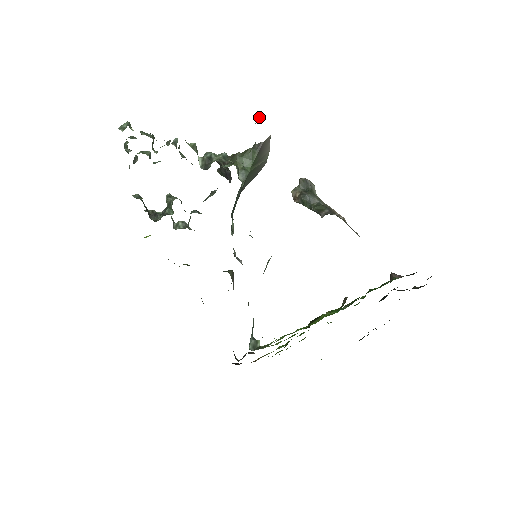
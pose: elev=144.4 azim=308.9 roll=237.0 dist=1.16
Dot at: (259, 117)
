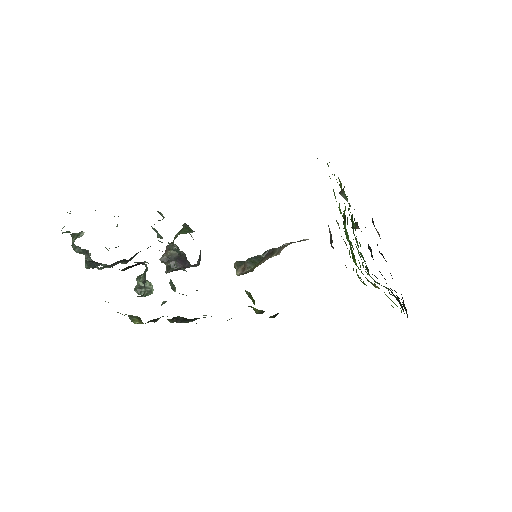
Dot at: occluded
